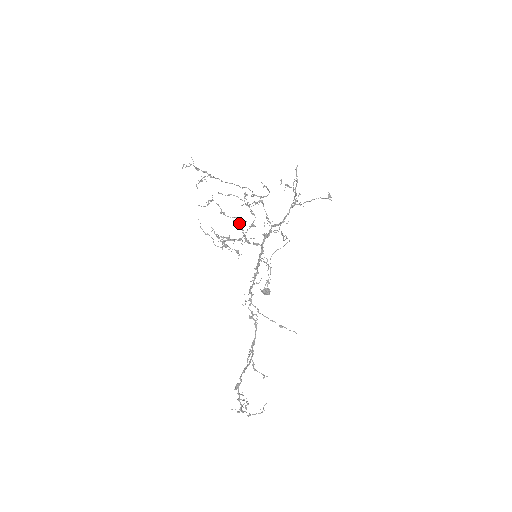
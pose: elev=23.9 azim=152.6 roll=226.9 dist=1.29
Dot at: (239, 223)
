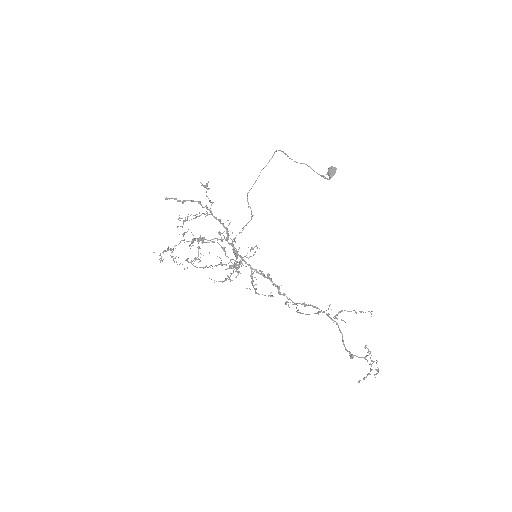
Dot at: (216, 266)
